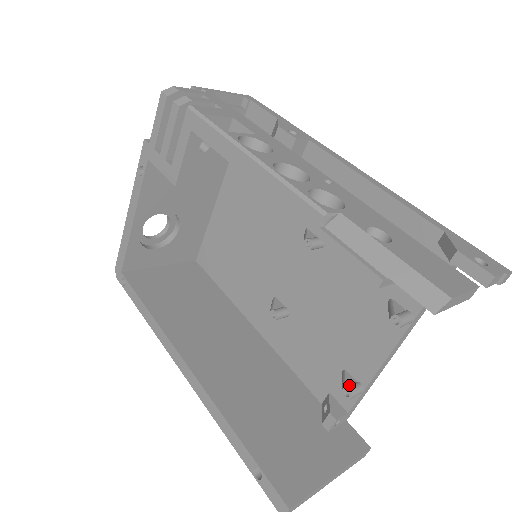
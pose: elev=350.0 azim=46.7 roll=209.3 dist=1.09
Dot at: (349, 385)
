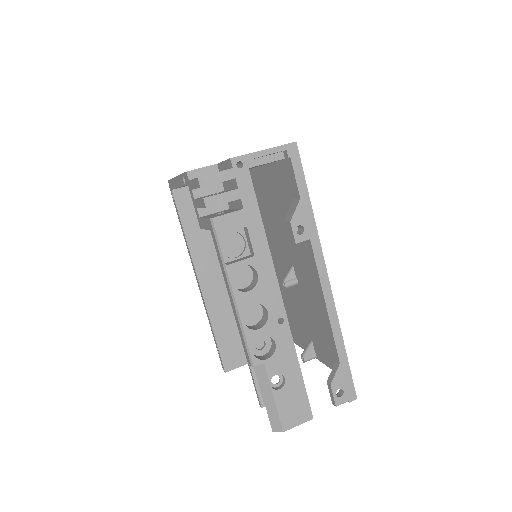
Dot at: occluded
